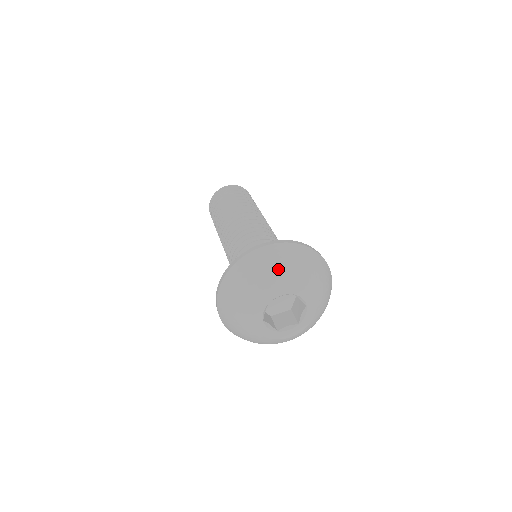
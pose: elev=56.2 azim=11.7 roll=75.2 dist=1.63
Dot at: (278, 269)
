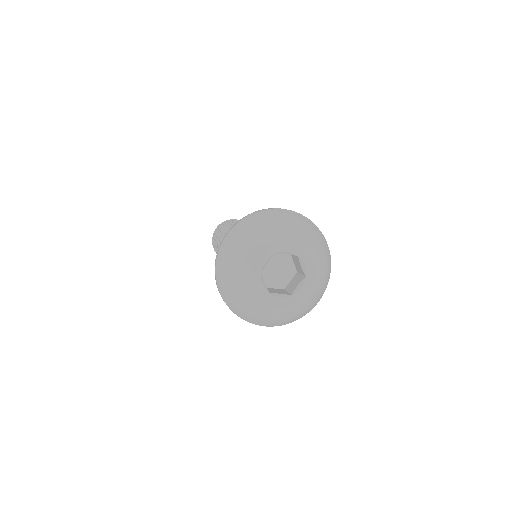
Dot at: (248, 242)
